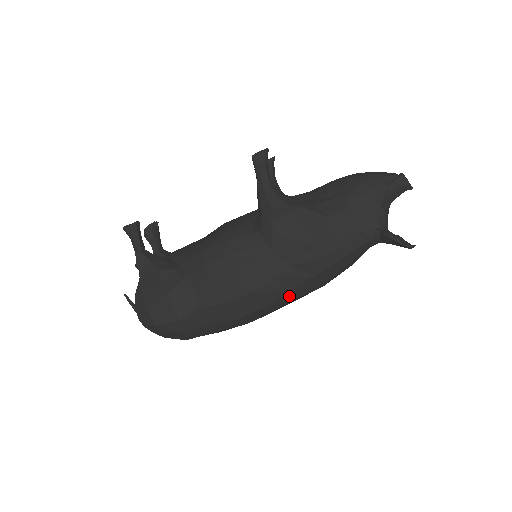
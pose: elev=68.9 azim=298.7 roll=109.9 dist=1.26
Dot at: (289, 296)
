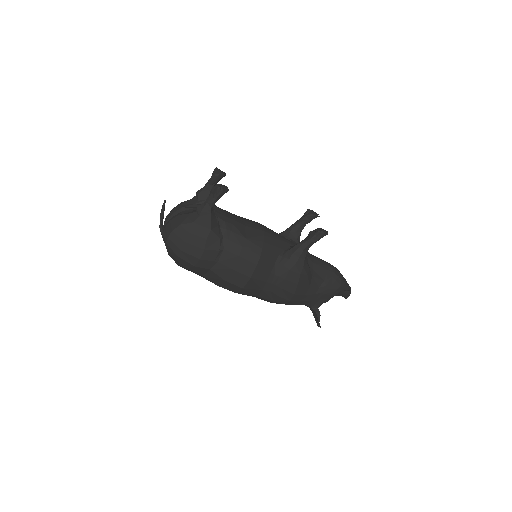
Dot at: (252, 296)
